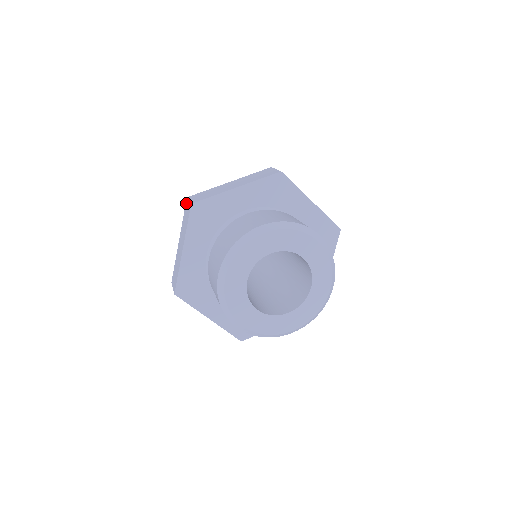
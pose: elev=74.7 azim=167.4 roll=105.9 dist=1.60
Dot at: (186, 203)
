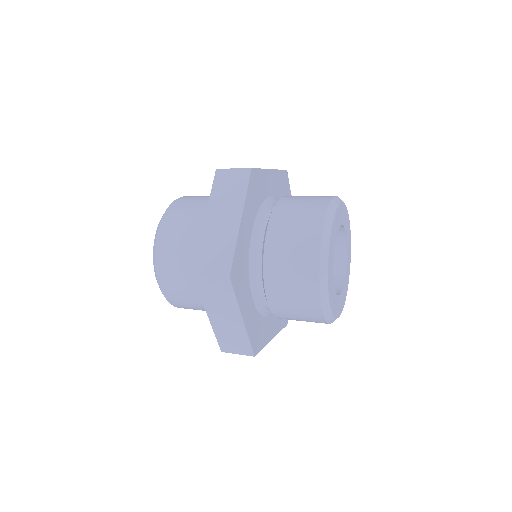
Dot at: (219, 174)
